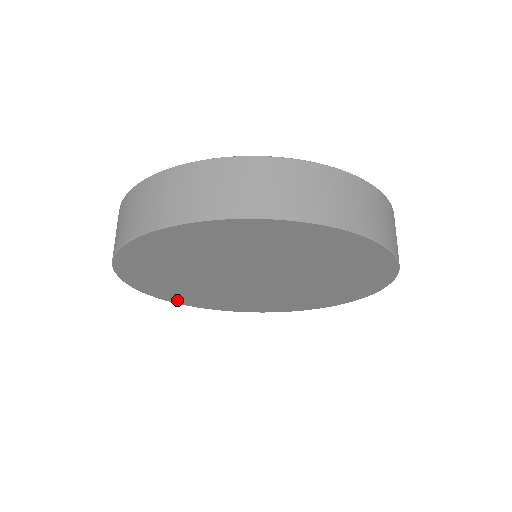
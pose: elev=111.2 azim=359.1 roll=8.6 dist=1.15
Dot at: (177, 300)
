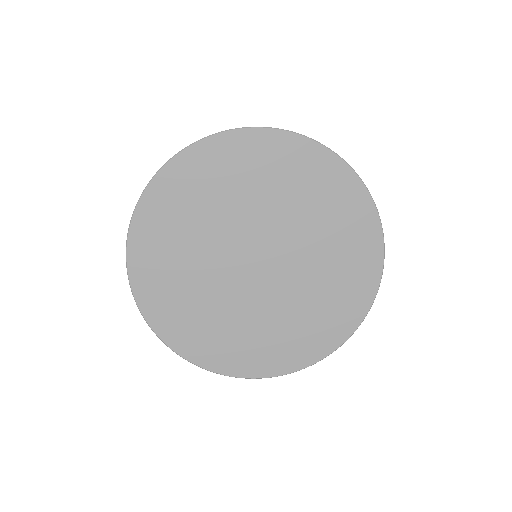
Dot at: (243, 369)
